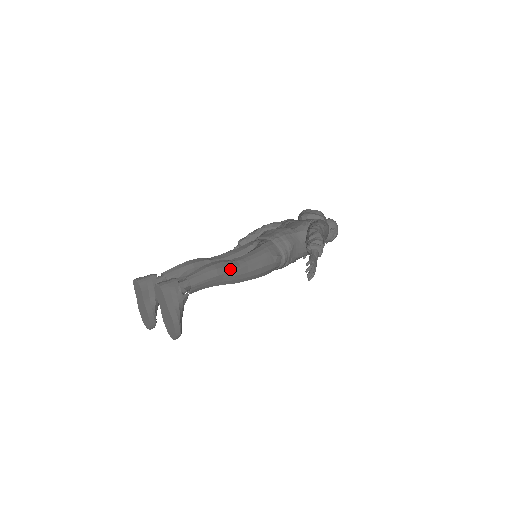
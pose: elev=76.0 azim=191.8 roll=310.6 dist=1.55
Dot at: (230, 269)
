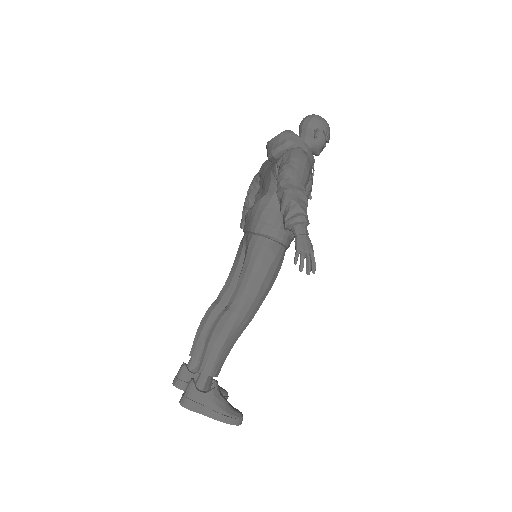
Dot at: (232, 320)
